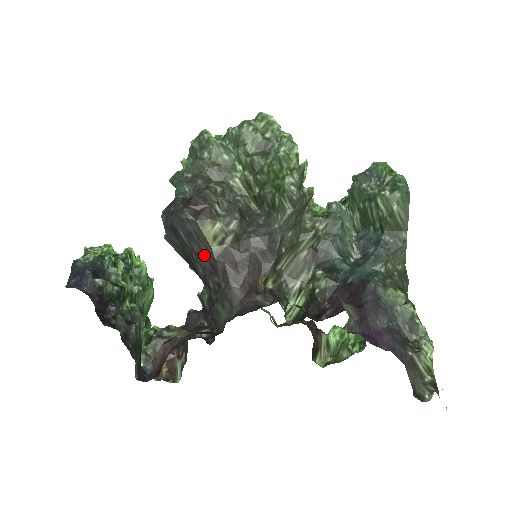
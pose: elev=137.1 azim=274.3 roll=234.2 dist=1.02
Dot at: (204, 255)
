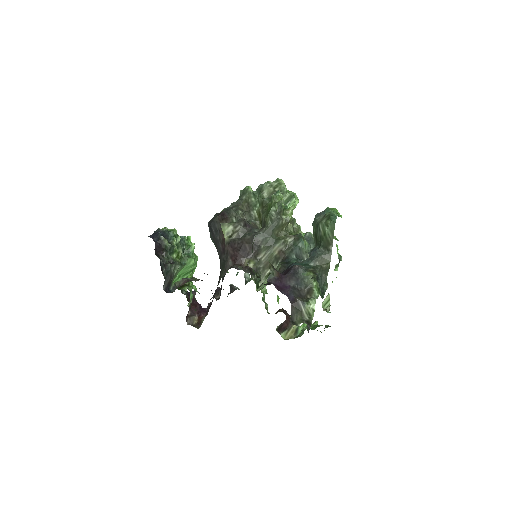
Dot at: (221, 242)
